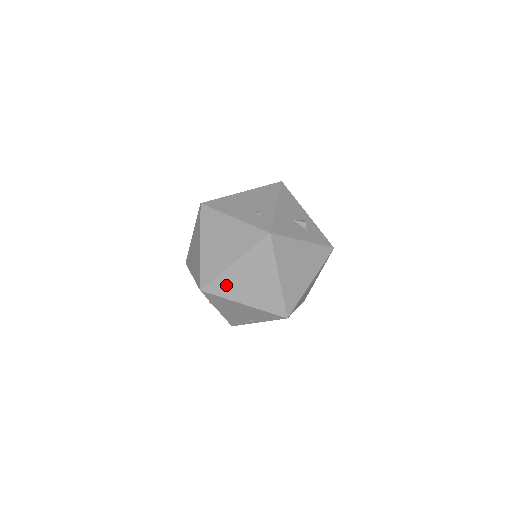
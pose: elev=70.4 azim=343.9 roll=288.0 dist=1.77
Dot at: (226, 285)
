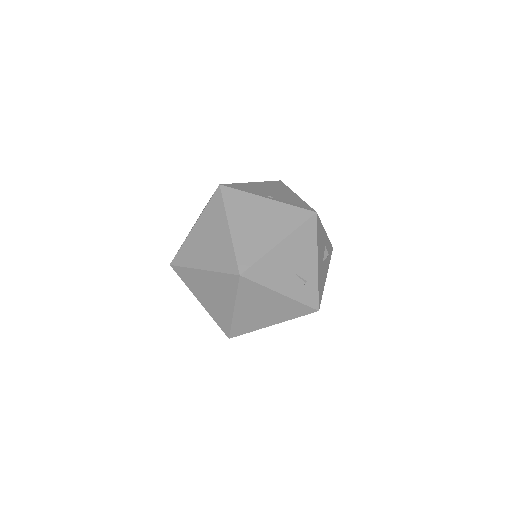
Dot at: occluded
